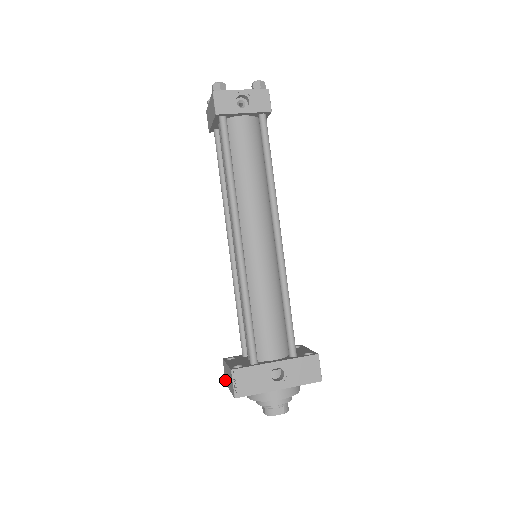
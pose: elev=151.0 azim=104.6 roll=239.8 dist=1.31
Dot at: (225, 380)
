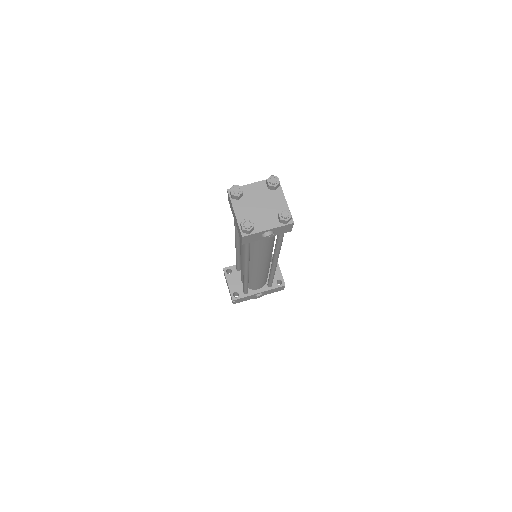
Dot at: occluded
